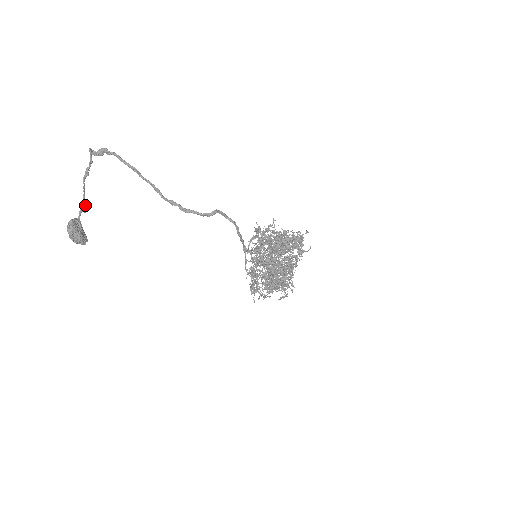
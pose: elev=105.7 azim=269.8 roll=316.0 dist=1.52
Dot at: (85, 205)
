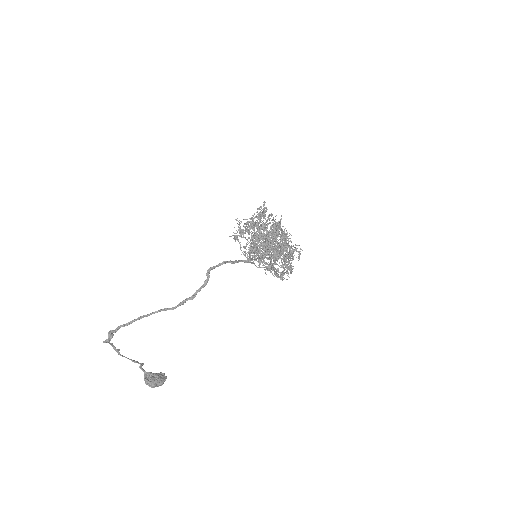
Dot at: (138, 363)
